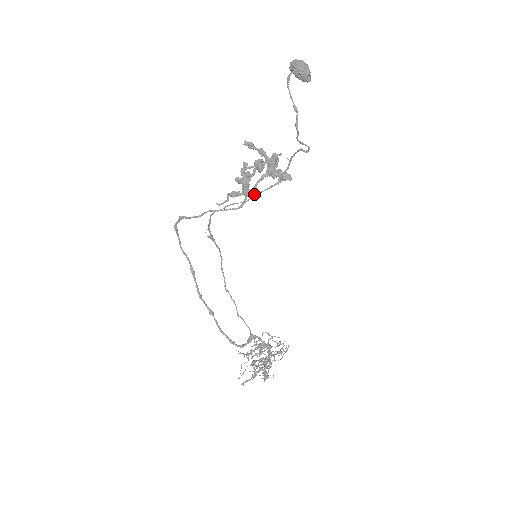
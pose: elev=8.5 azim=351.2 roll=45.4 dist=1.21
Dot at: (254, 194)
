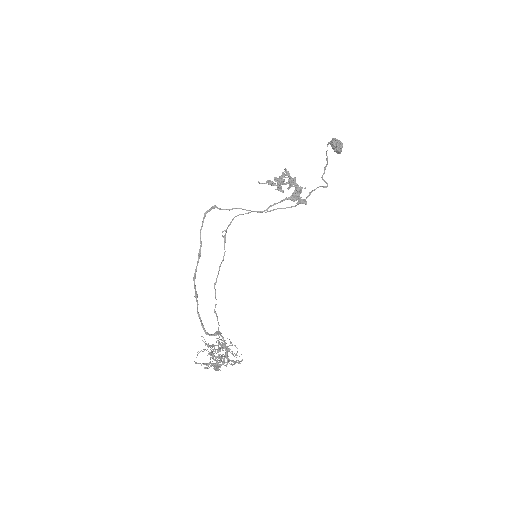
Dot at: (283, 191)
